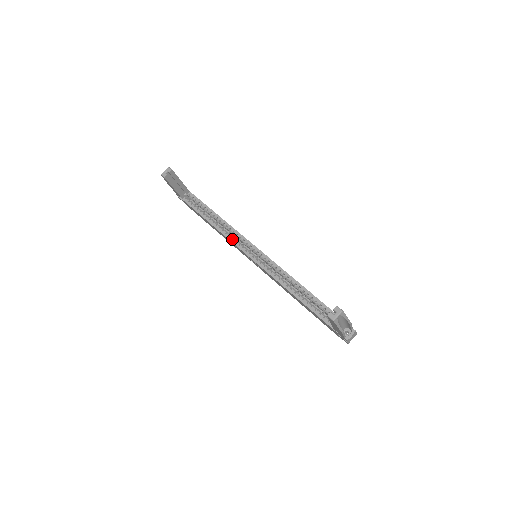
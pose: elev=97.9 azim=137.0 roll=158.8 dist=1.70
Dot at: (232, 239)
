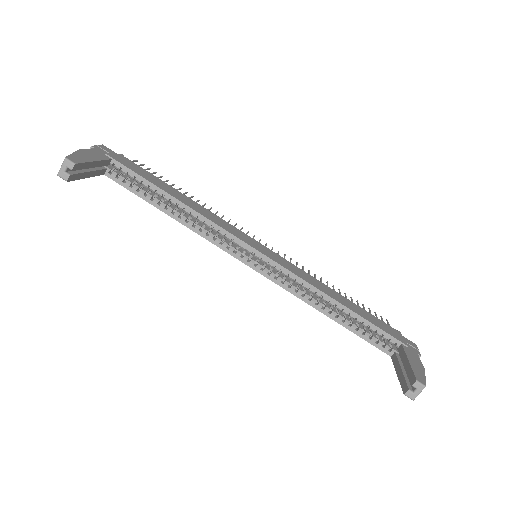
Dot at: (212, 238)
